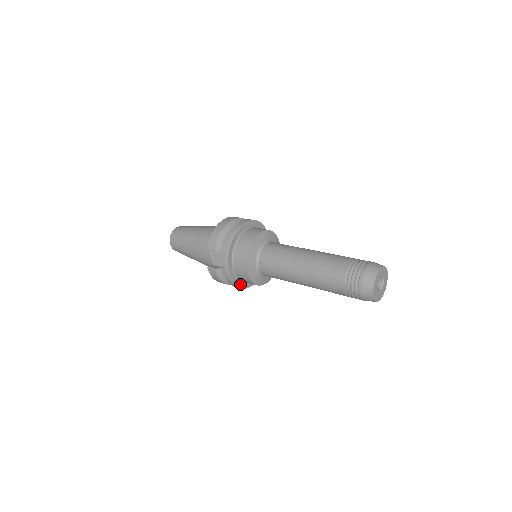
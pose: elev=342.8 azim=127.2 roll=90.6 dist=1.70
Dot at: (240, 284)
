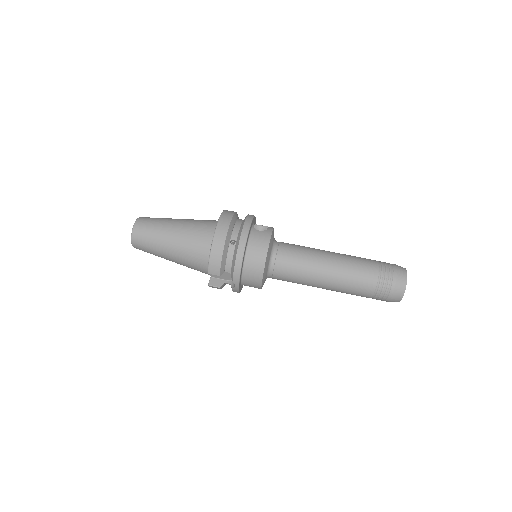
Dot at: (242, 285)
